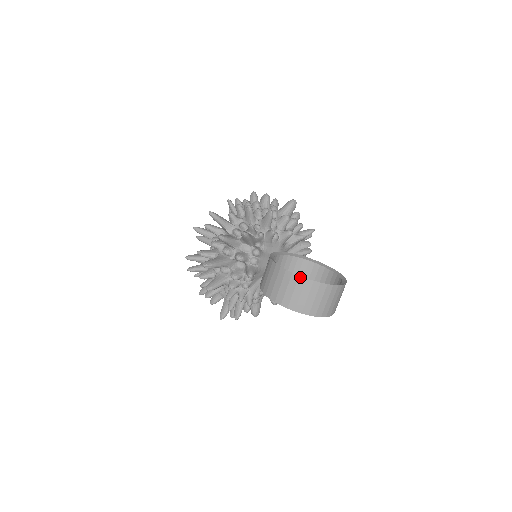
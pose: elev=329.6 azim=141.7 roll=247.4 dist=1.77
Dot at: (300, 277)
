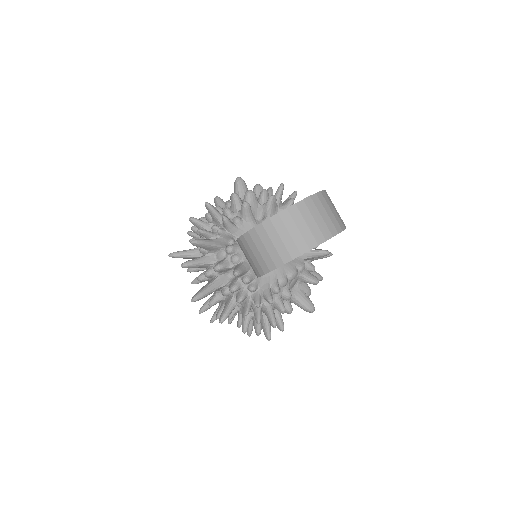
Dot at: (256, 228)
